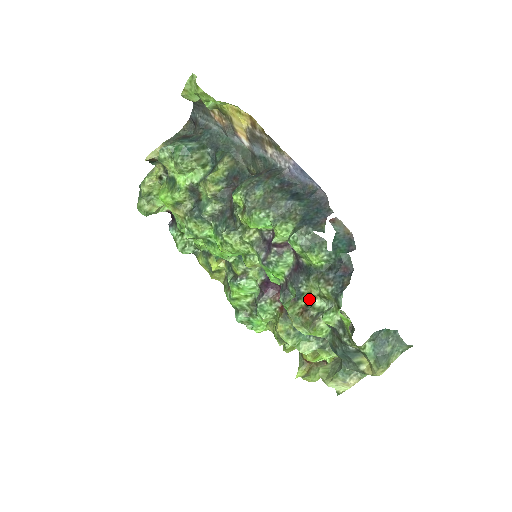
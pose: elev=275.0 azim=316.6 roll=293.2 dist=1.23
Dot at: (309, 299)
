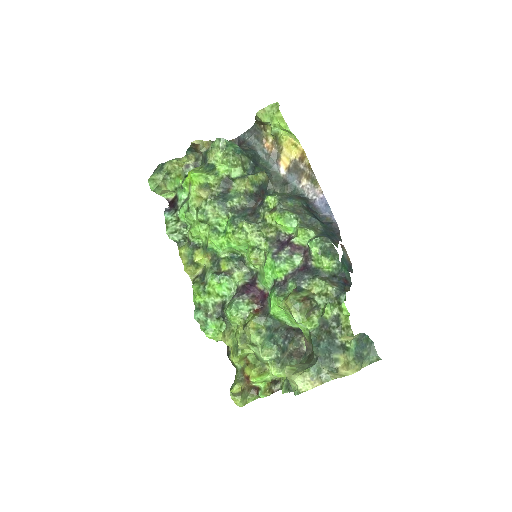
Dot at: (309, 294)
